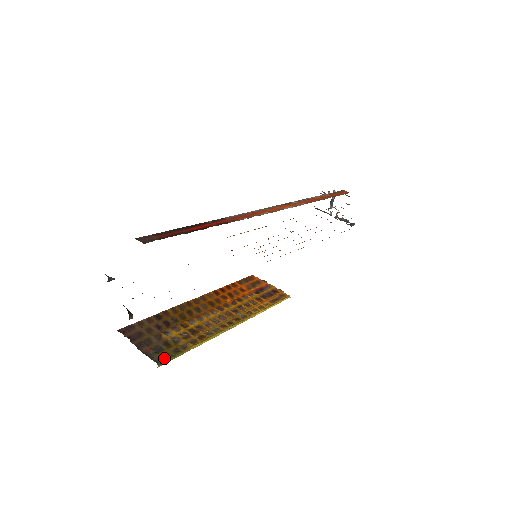
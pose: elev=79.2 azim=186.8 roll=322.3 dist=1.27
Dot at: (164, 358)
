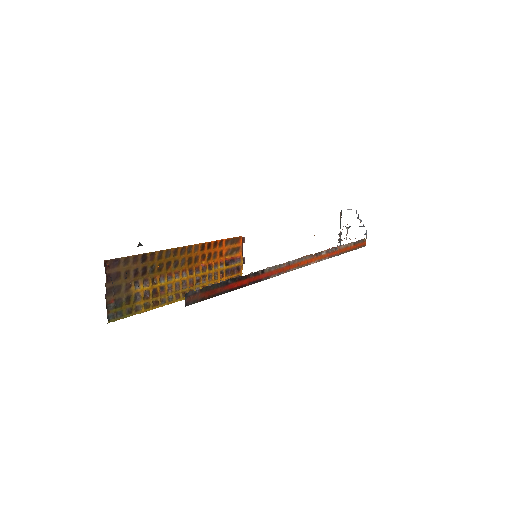
Dot at: (116, 316)
